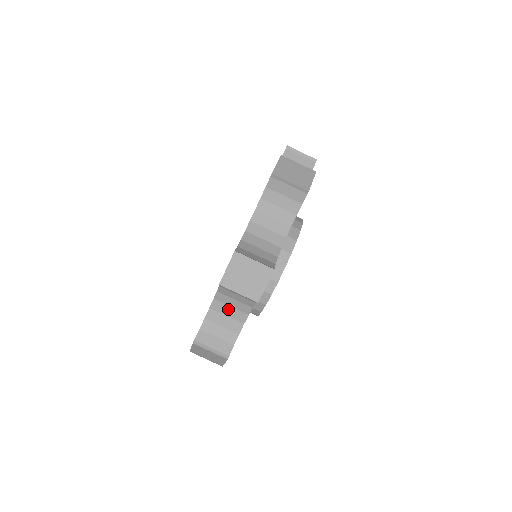
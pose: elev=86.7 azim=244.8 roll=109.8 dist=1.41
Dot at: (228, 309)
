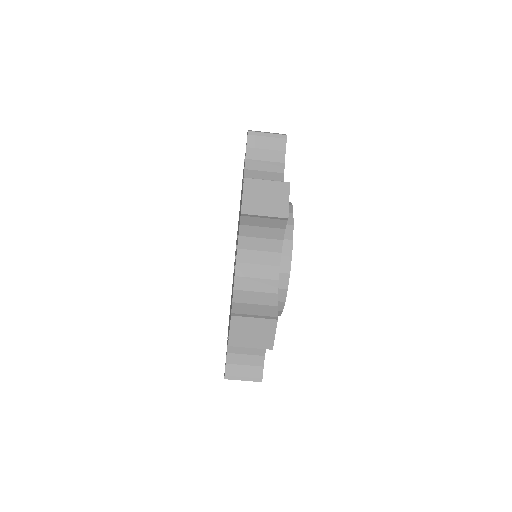
Dot at: (255, 269)
